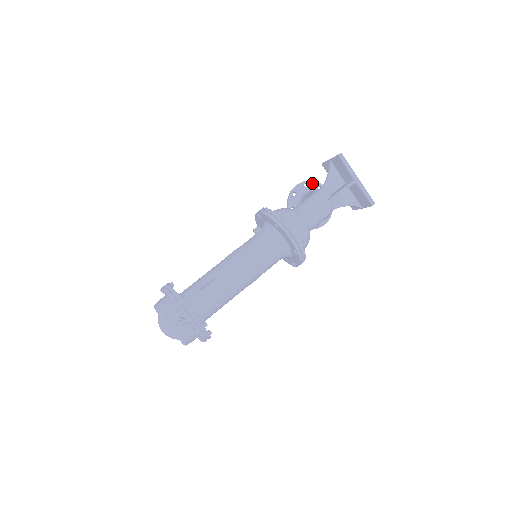
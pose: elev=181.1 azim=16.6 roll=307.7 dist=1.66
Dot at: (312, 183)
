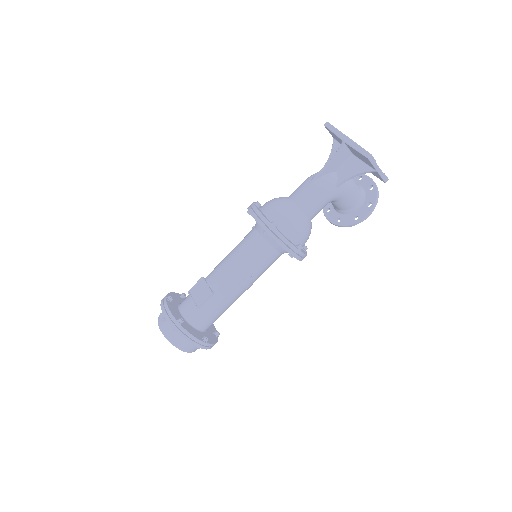
Dot at: occluded
